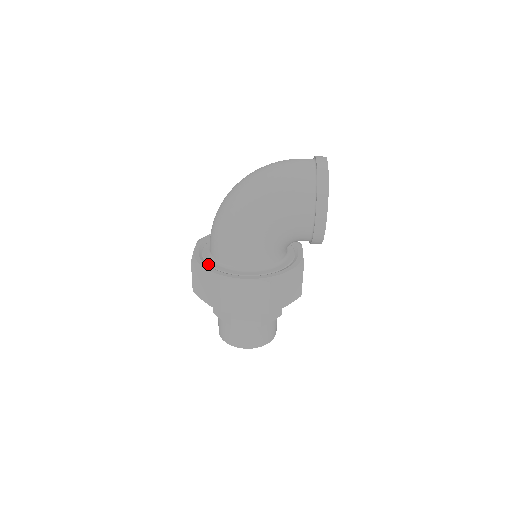
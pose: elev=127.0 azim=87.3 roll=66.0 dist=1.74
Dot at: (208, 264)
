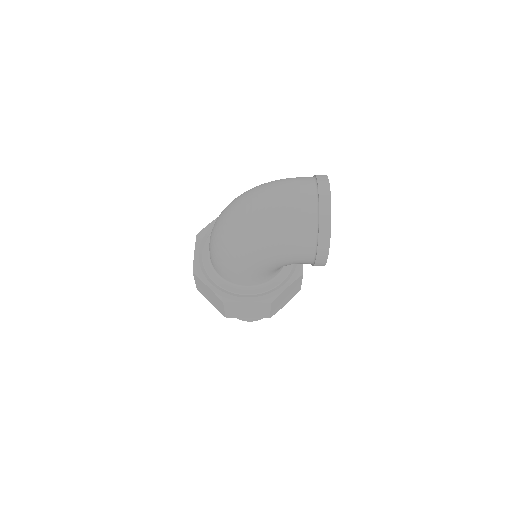
Dot at: (210, 278)
